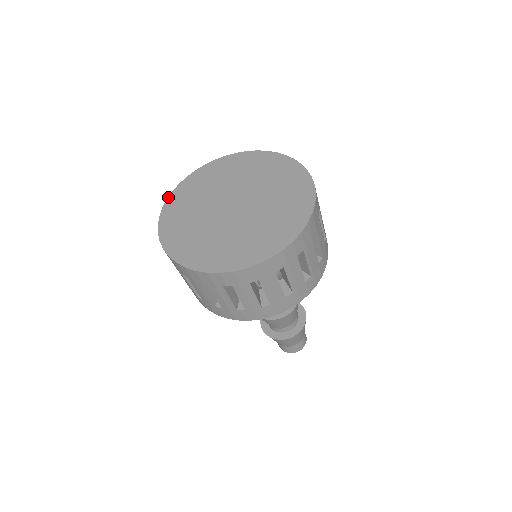
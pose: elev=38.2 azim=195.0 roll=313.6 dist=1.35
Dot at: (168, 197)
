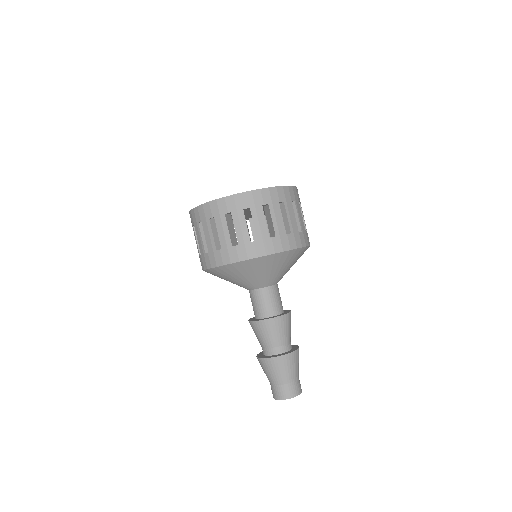
Dot at: occluded
